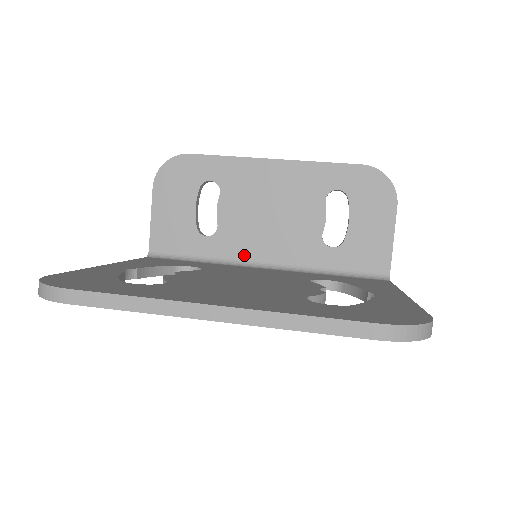
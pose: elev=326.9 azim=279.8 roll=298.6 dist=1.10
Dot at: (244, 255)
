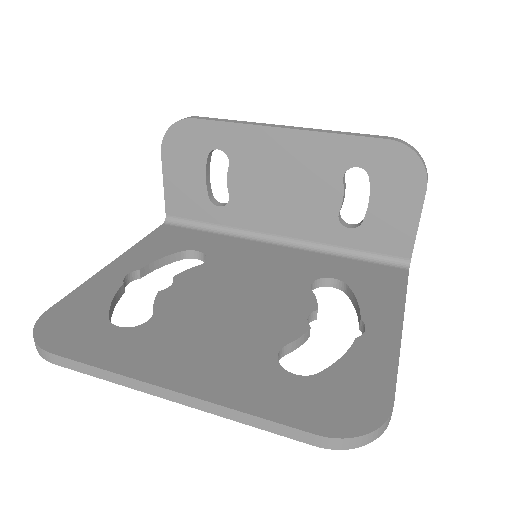
Dot at: (257, 228)
